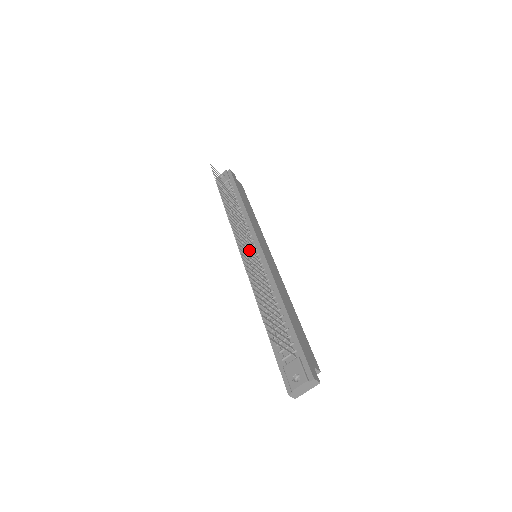
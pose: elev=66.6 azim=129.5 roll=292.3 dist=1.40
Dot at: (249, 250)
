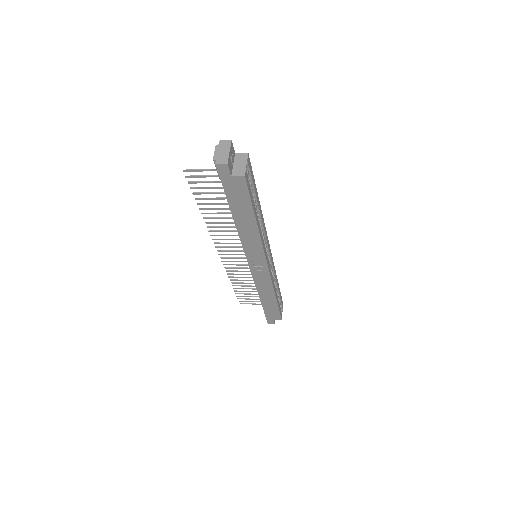
Dot at: (235, 247)
